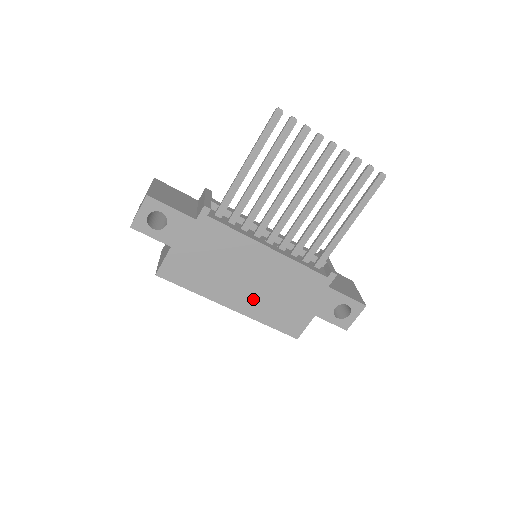
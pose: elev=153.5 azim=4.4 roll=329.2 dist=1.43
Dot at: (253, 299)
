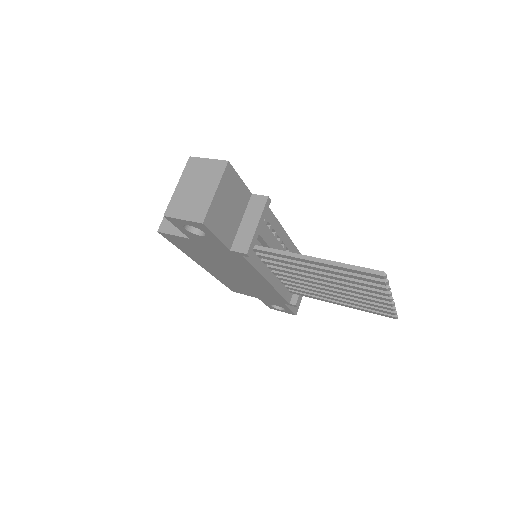
Dot at: (224, 275)
